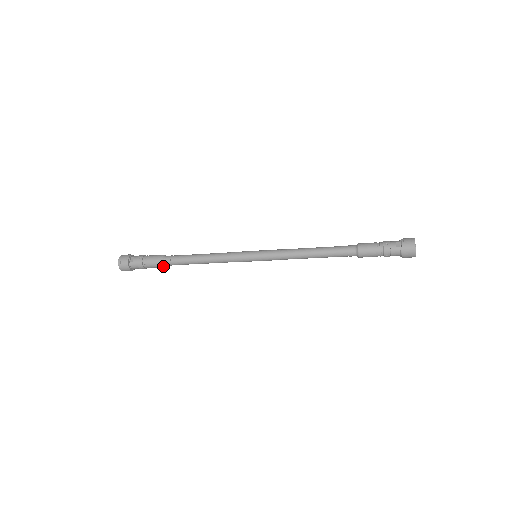
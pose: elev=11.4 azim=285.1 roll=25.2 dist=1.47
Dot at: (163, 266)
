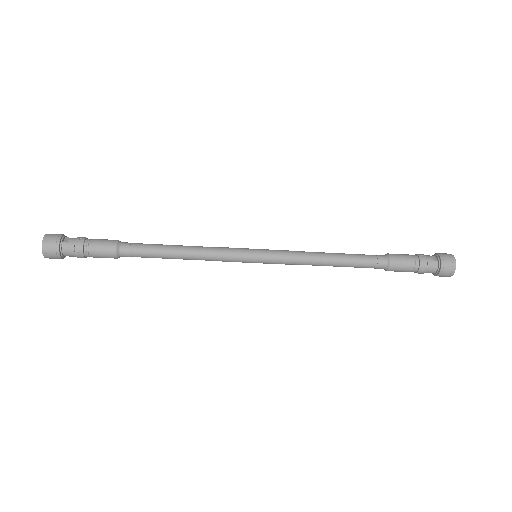
Dot at: (116, 255)
